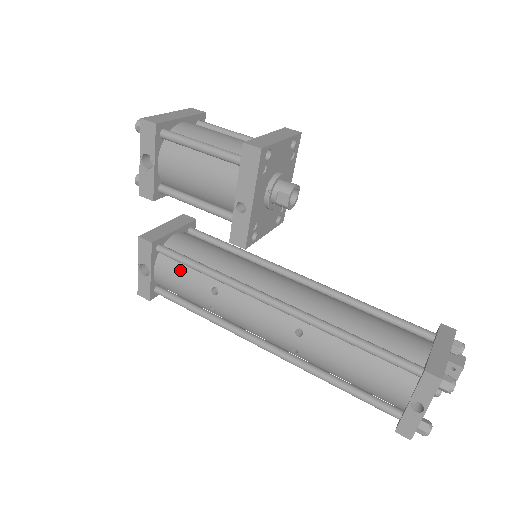
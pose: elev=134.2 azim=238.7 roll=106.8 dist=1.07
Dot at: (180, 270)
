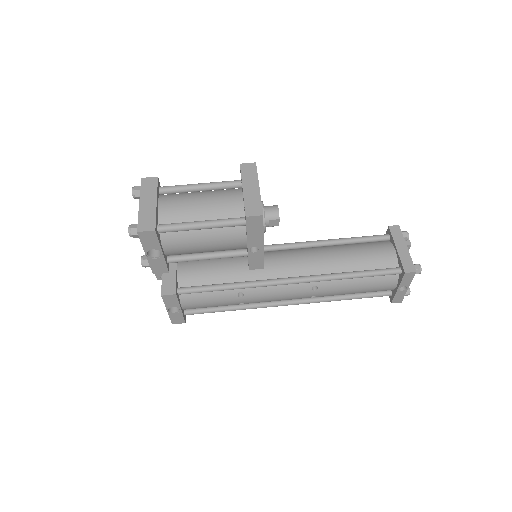
Dot at: (205, 296)
